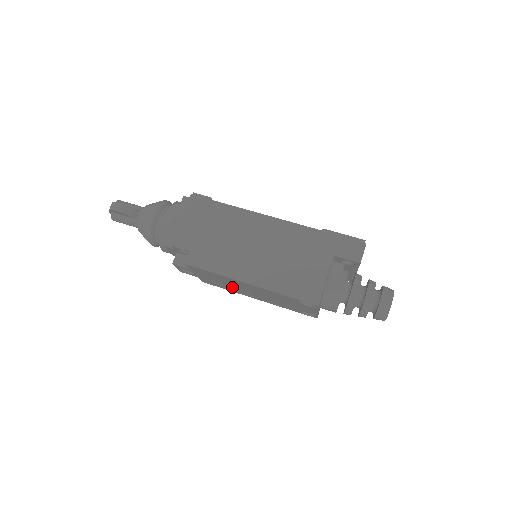
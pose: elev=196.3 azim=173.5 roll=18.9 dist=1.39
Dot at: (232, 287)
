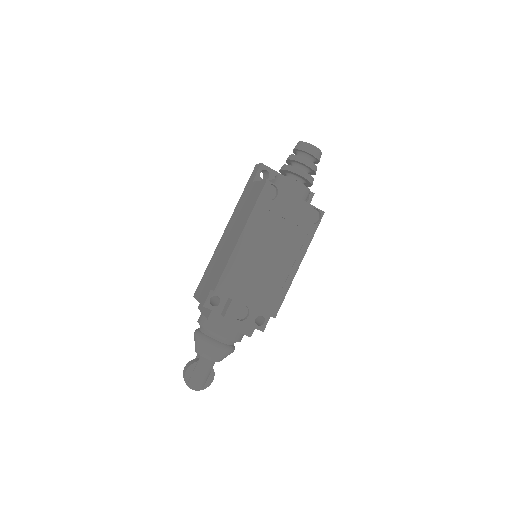
Dot at: (271, 278)
